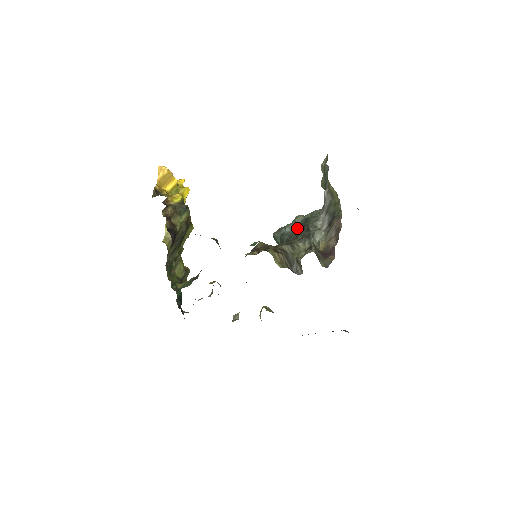
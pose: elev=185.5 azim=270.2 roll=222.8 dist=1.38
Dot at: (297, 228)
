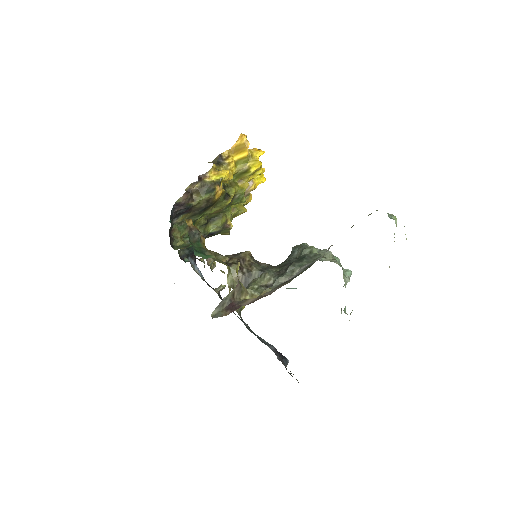
Dot at: (292, 259)
